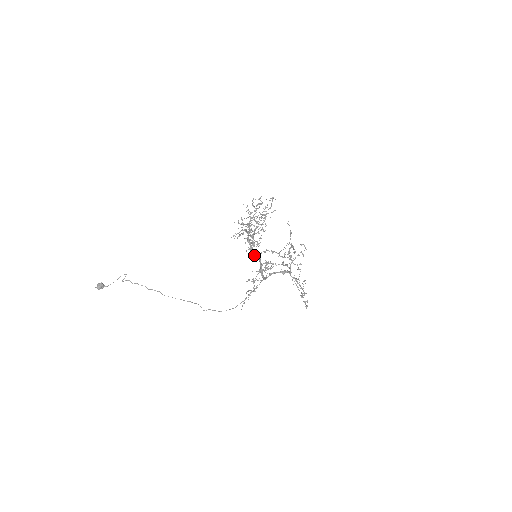
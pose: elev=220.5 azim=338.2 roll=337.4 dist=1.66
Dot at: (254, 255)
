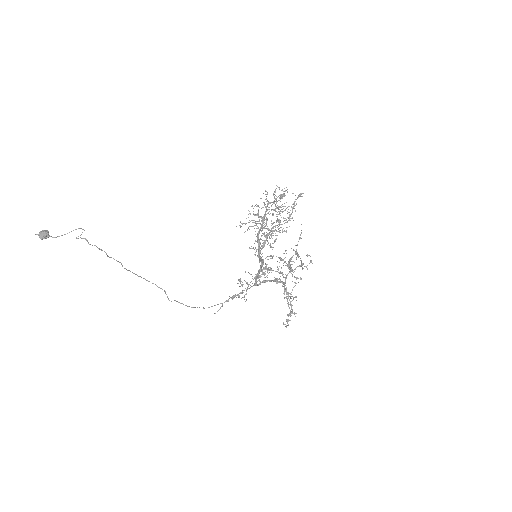
Dot at: (259, 258)
